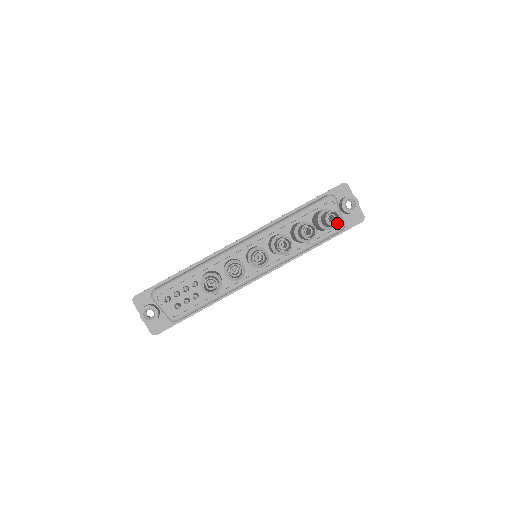
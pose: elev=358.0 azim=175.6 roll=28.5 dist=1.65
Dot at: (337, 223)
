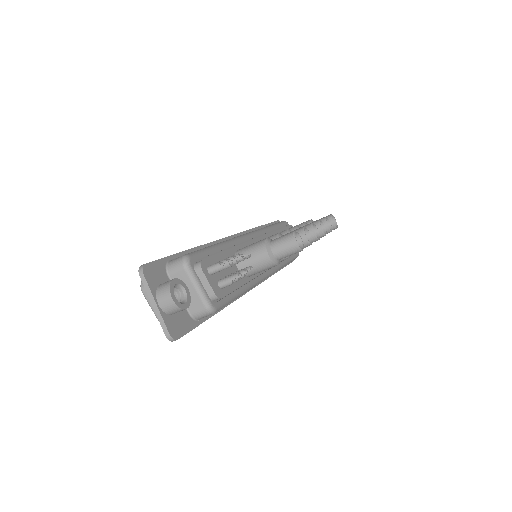
Dot at: (337, 226)
